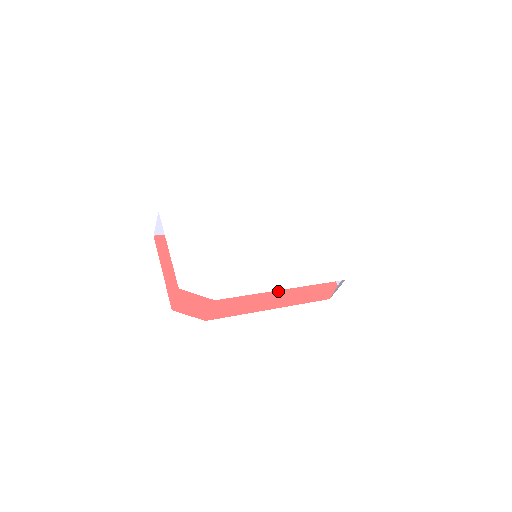
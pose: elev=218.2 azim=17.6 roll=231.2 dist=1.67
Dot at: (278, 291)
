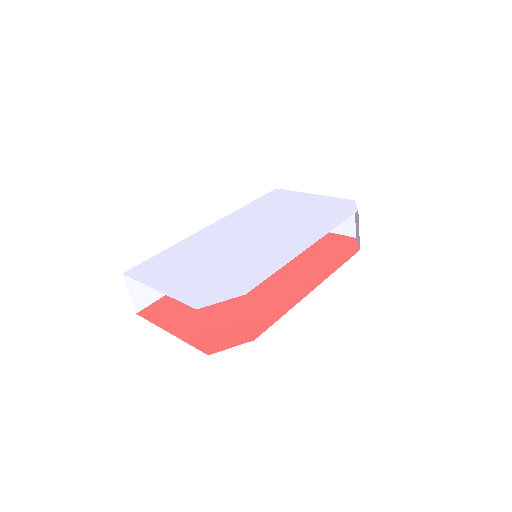
Dot at: (305, 274)
